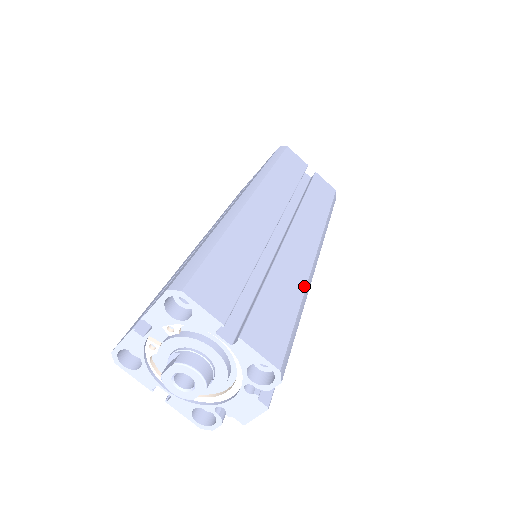
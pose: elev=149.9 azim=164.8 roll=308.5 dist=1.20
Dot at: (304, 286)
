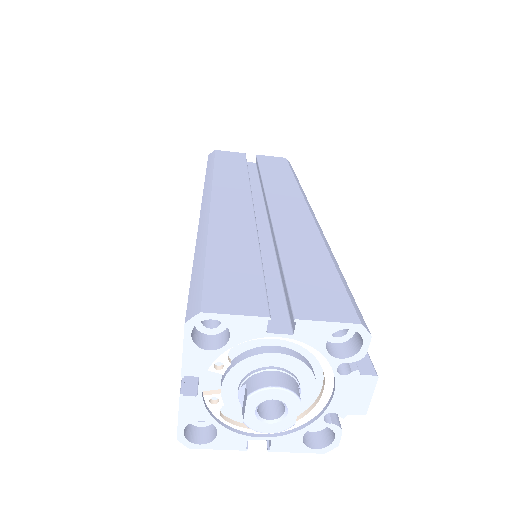
Dot at: (321, 241)
